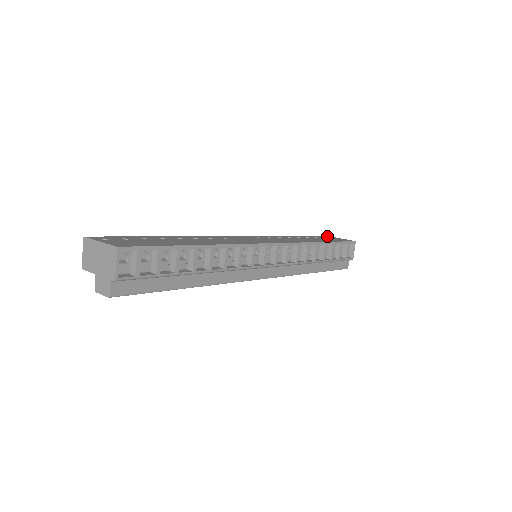
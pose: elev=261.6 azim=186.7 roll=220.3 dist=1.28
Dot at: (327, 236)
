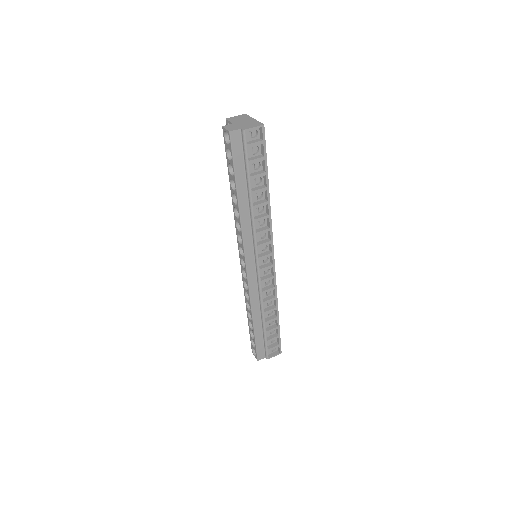
Dot at: occluded
